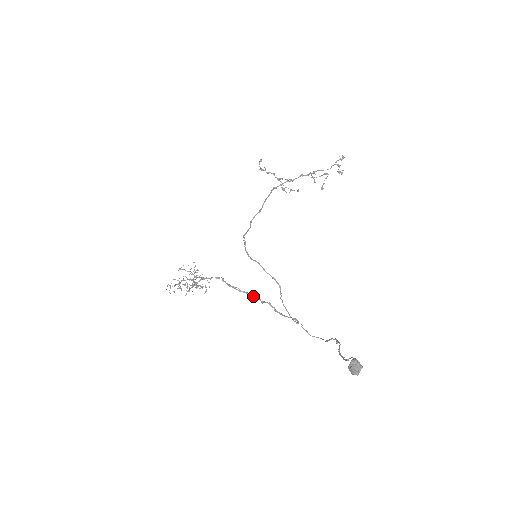
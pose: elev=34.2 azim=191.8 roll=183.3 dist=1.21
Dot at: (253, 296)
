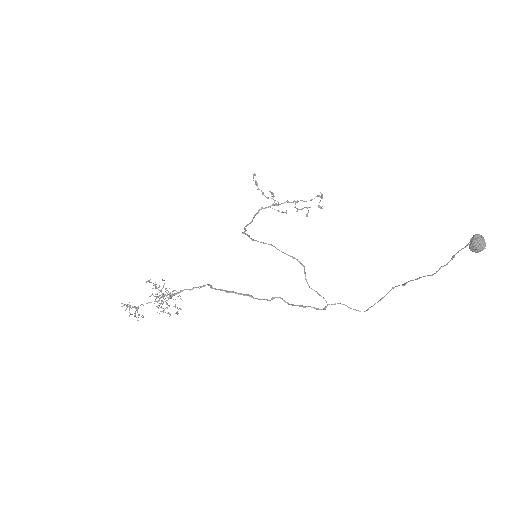
Dot at: occluded
